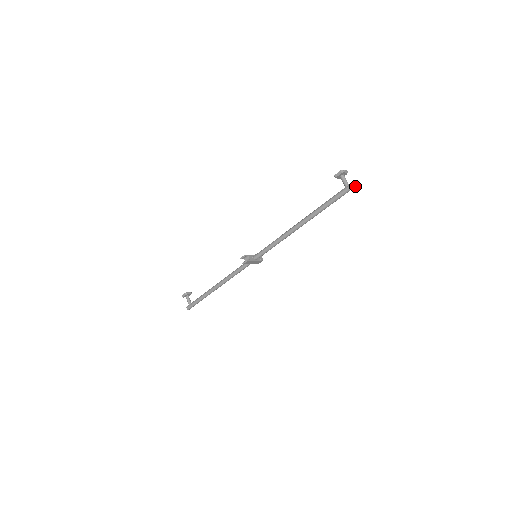
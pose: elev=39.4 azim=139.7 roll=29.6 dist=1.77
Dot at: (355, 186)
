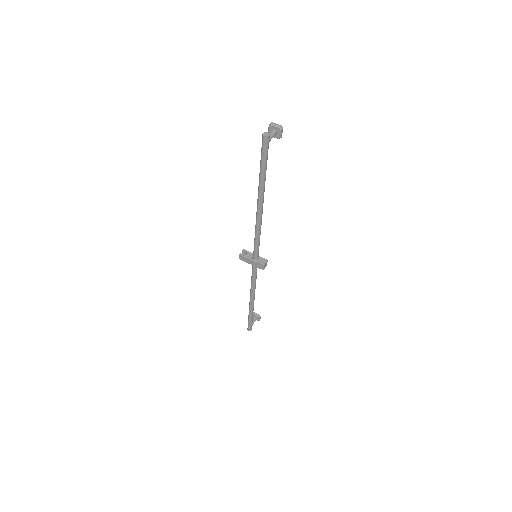
Dot at: (266, 136)
